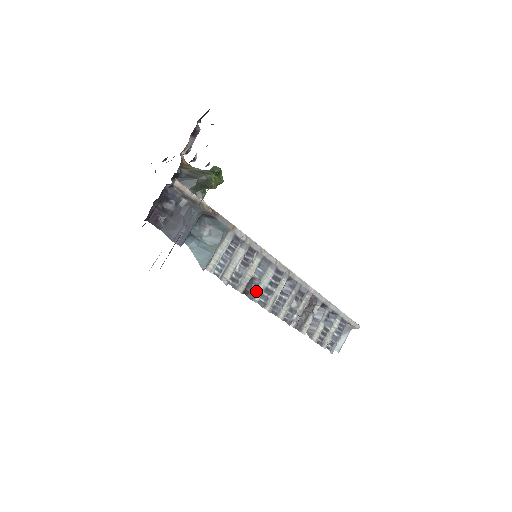
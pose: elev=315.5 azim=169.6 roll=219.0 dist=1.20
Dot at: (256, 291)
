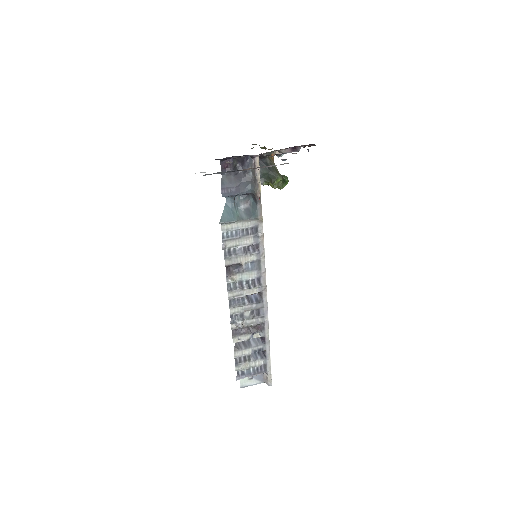
Dot at: (234, 275)
